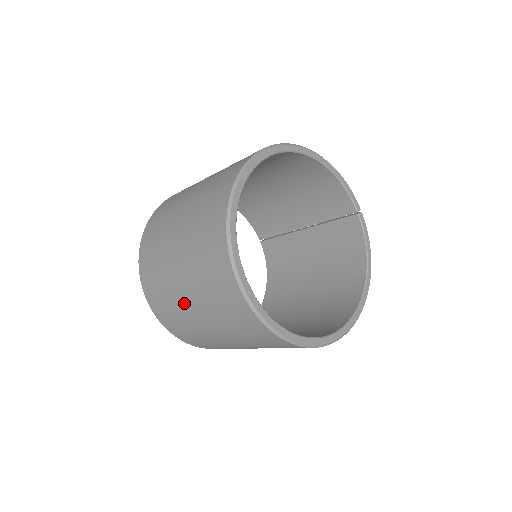
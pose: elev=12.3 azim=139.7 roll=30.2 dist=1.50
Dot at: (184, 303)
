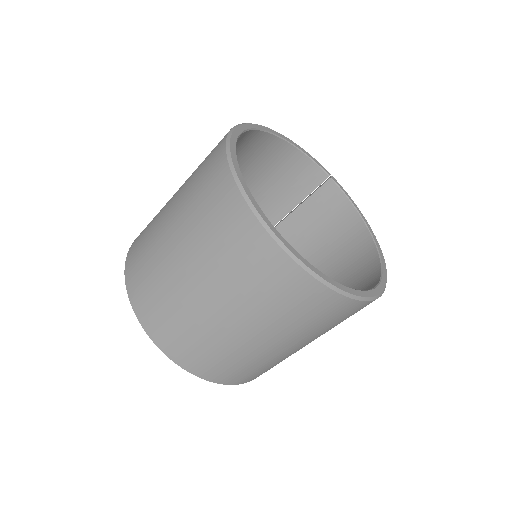
Dot at: (217, 322)
